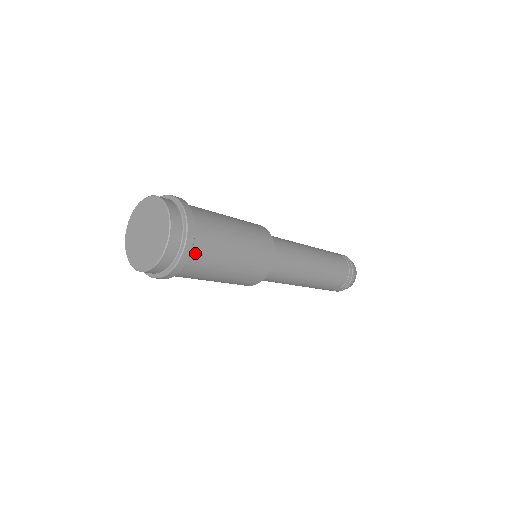
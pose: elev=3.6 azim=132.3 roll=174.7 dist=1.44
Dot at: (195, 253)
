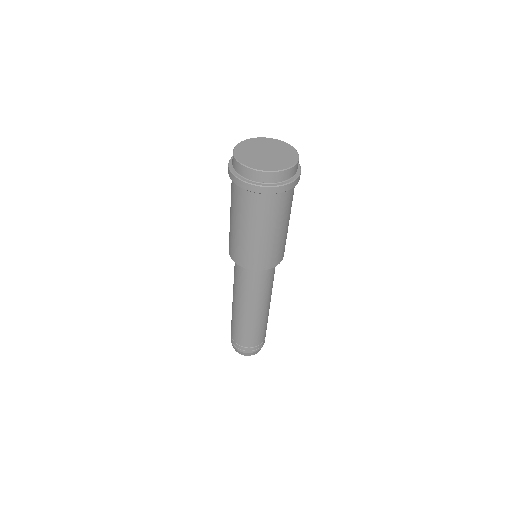
Dot at: (293, 189)
